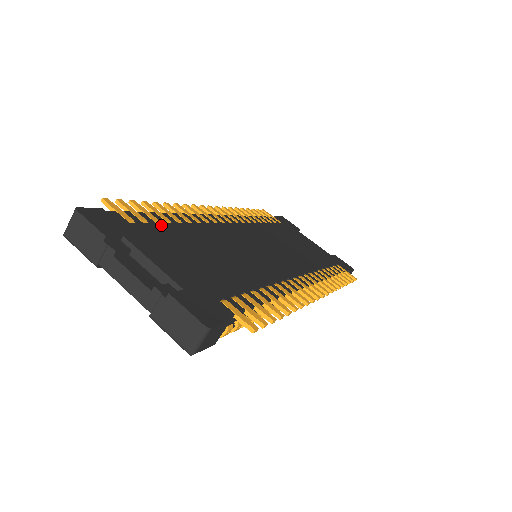
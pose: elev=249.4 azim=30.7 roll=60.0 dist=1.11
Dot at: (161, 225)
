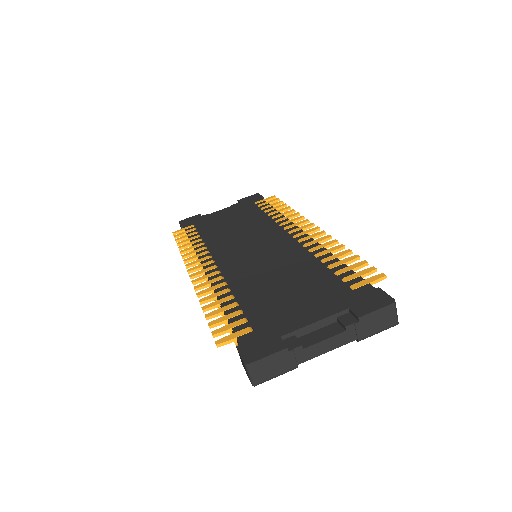
Dot at: (246, 310)
